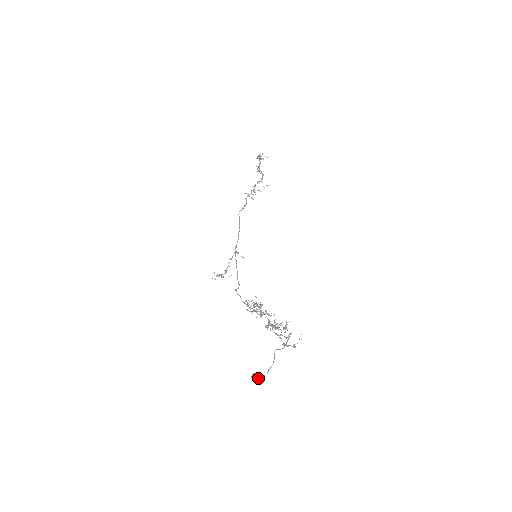
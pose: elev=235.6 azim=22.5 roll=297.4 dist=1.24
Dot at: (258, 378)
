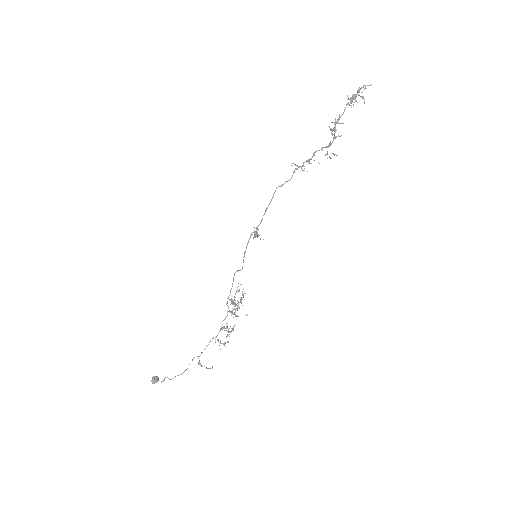
Dot at: (152, 382)
